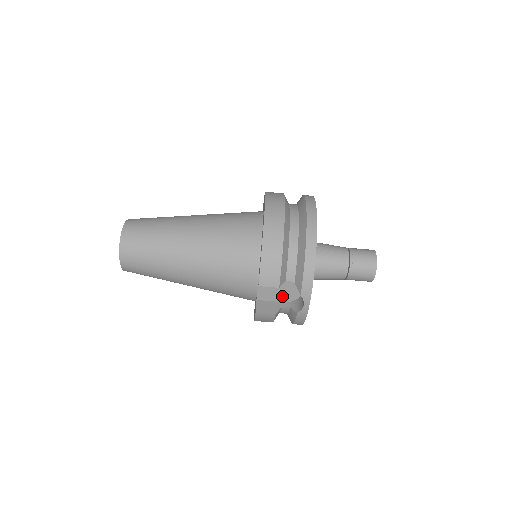
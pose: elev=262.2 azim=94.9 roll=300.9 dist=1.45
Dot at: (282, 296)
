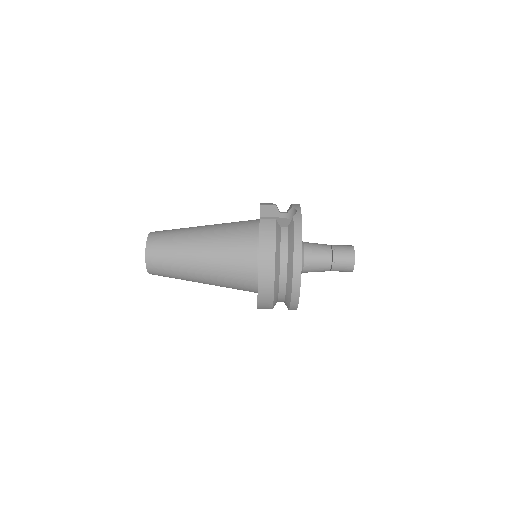
Dot at: occluded
